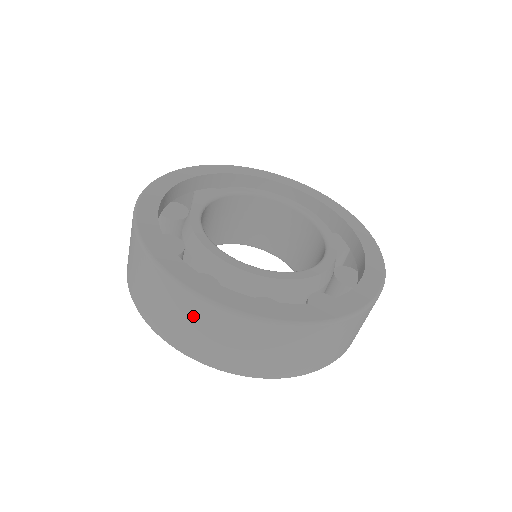
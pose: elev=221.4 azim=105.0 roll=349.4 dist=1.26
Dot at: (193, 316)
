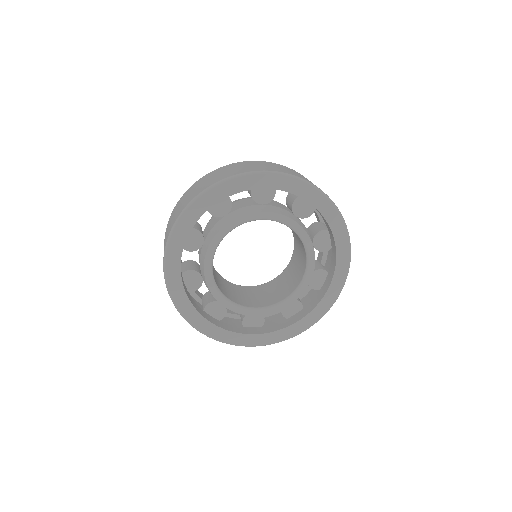
Dot at: occluded
